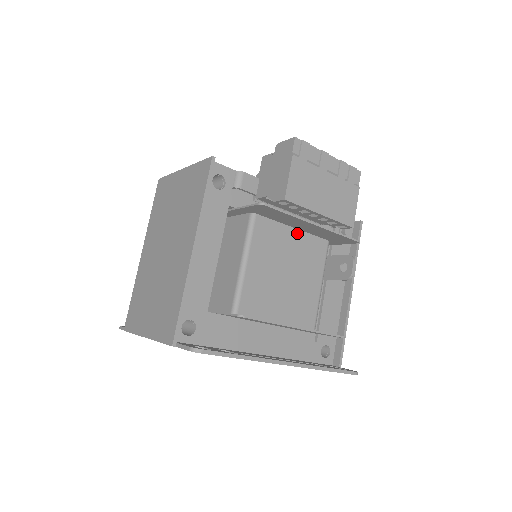
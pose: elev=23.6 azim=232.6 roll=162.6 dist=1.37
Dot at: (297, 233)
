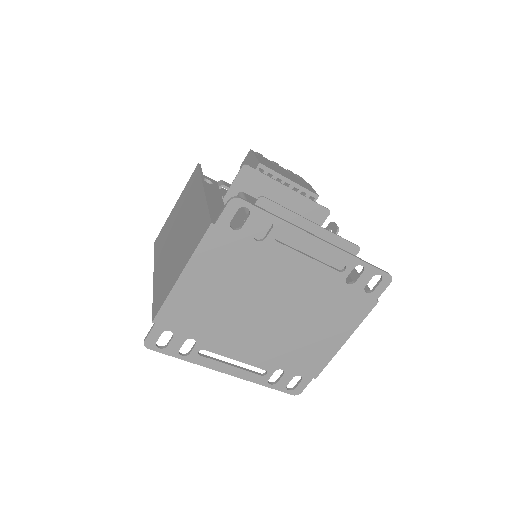
Dot at: occluded
